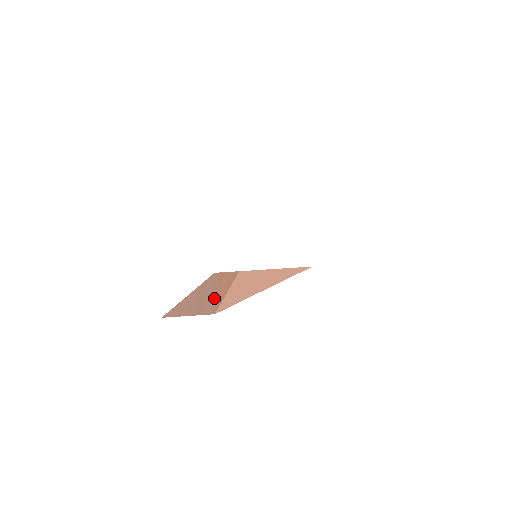
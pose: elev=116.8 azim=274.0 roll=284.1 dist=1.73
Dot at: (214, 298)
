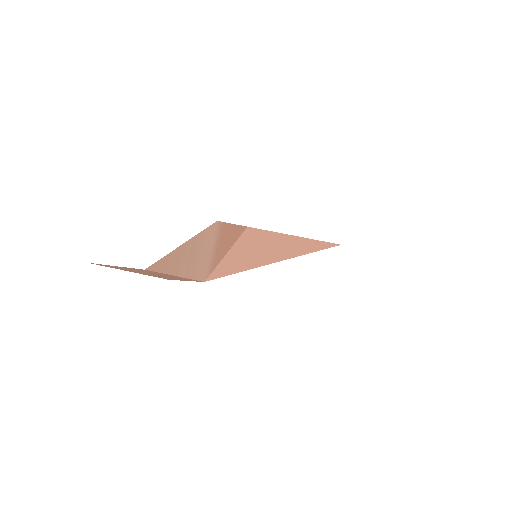
Dot at: (208, 259)
